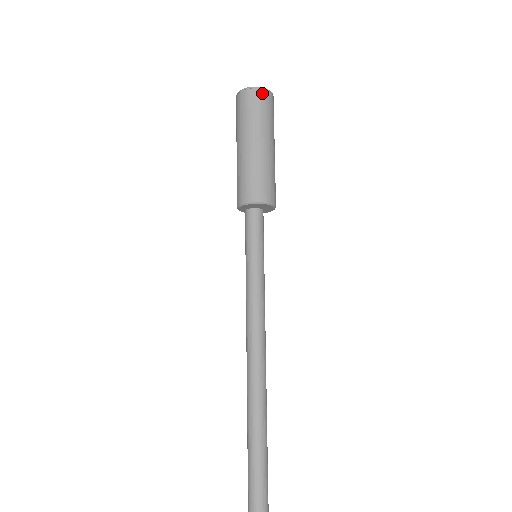
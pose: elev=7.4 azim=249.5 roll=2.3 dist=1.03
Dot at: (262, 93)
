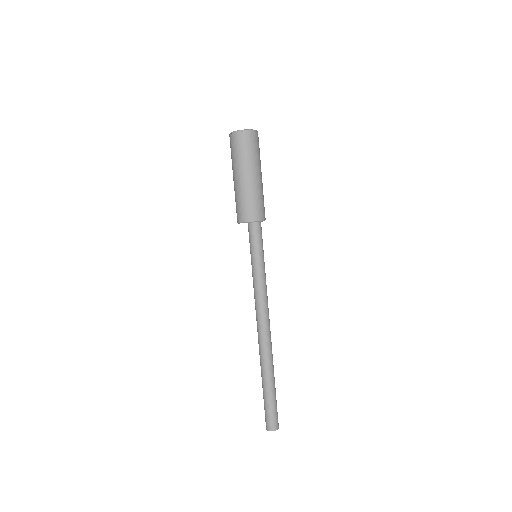
Dot at: (236, 136)
